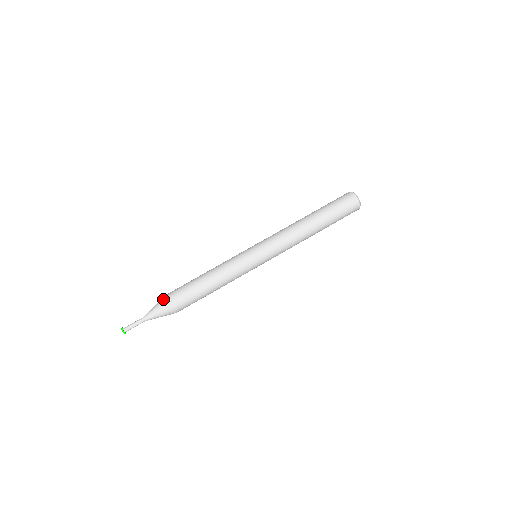
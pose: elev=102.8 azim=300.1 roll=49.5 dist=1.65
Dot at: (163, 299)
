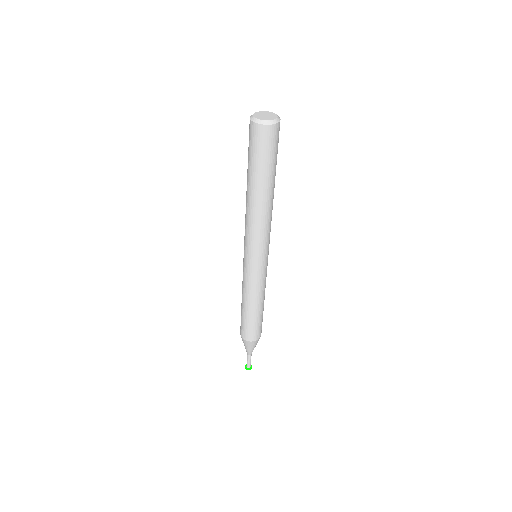
Dot at: occluded
